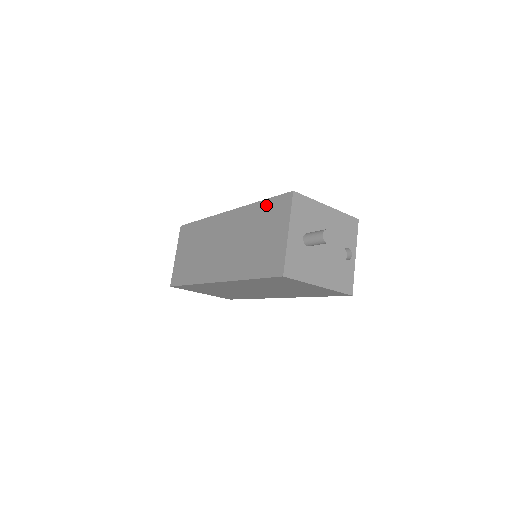
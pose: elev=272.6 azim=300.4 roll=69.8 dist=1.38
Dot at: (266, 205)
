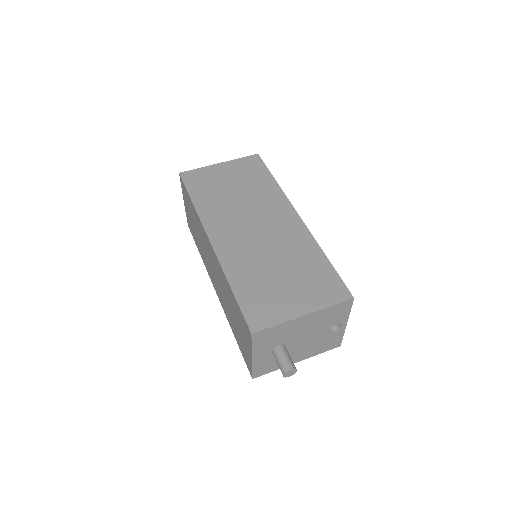
Dot at: (235, 302)
